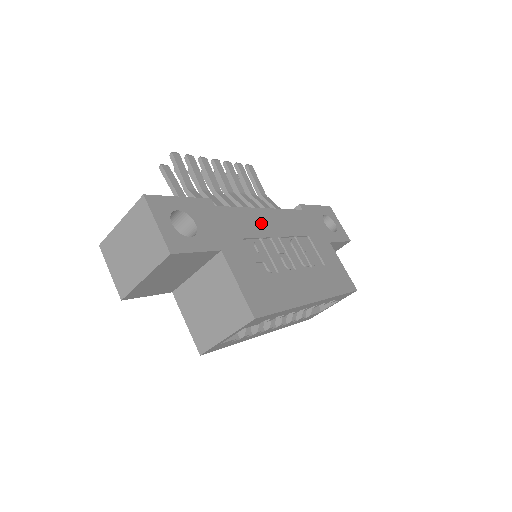
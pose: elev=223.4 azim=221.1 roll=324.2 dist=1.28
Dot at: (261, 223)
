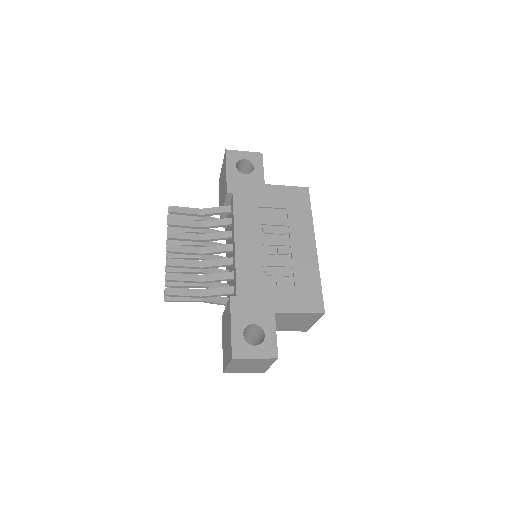
Dot at: (249, 256)
